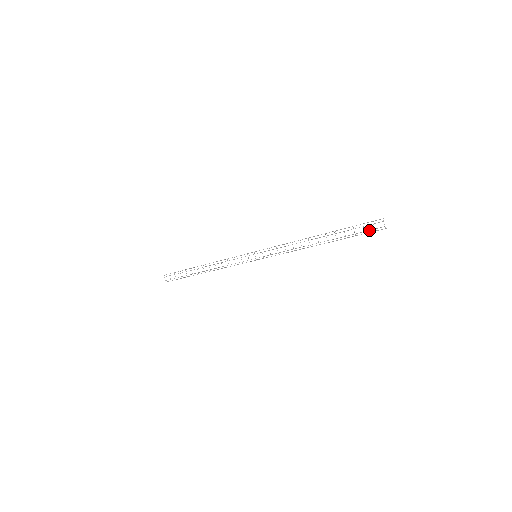
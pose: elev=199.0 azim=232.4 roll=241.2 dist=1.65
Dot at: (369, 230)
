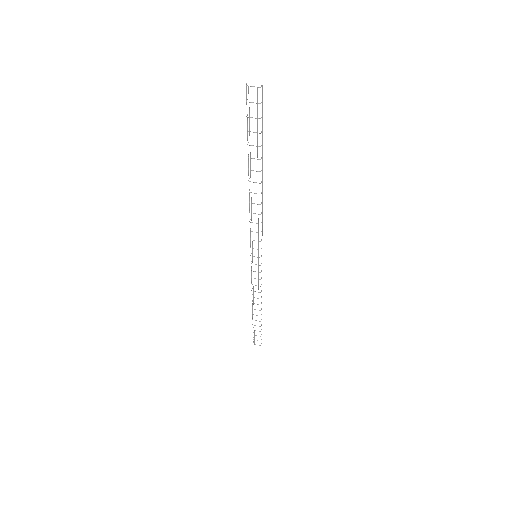
Dot at: occluded
